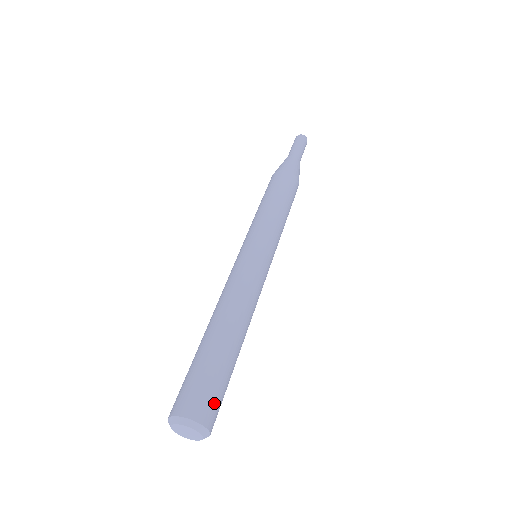
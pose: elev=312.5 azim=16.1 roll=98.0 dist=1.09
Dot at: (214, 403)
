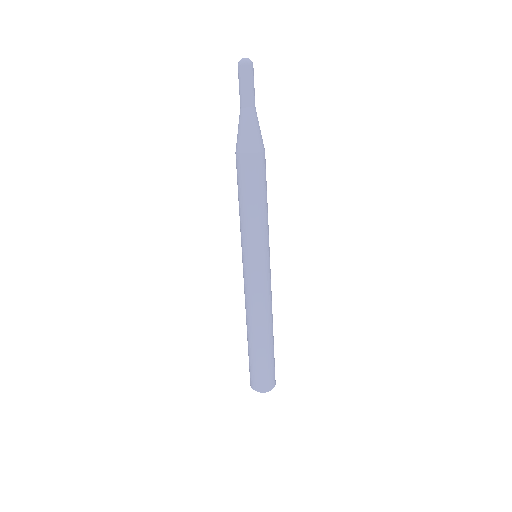
Dot at: (271, 377)
